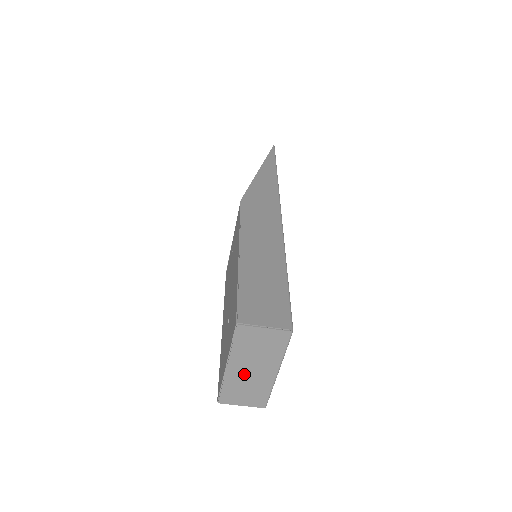
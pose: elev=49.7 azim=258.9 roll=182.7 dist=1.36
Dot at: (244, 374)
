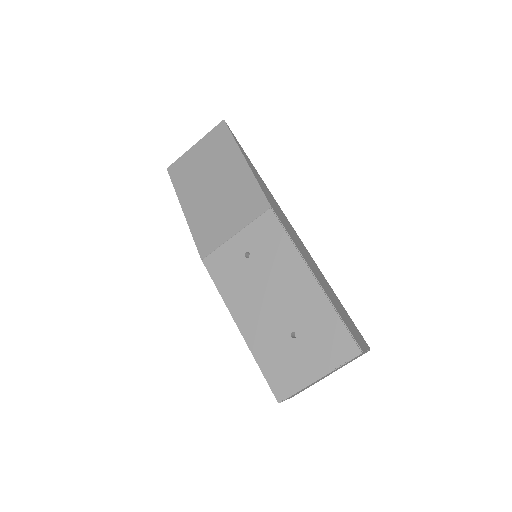
Dot at: occluded
